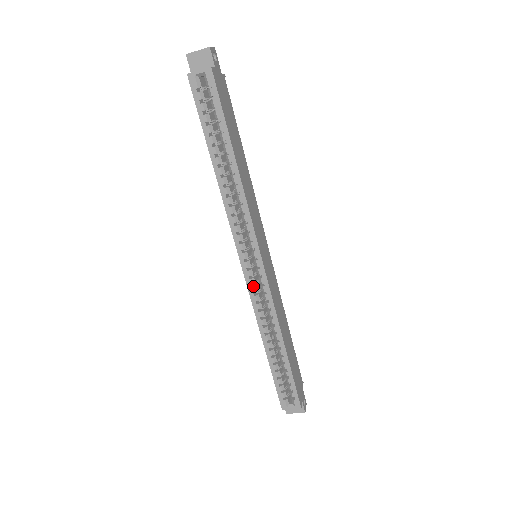
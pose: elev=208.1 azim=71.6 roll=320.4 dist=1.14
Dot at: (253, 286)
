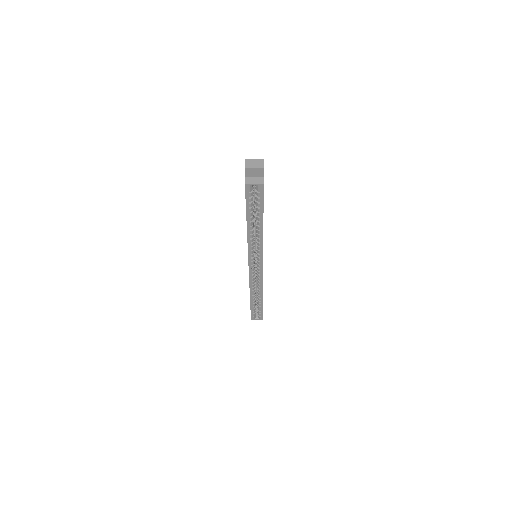
Dot at: (252, 274)
